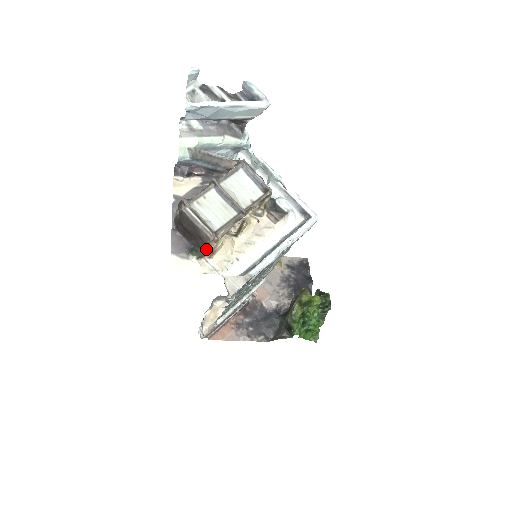
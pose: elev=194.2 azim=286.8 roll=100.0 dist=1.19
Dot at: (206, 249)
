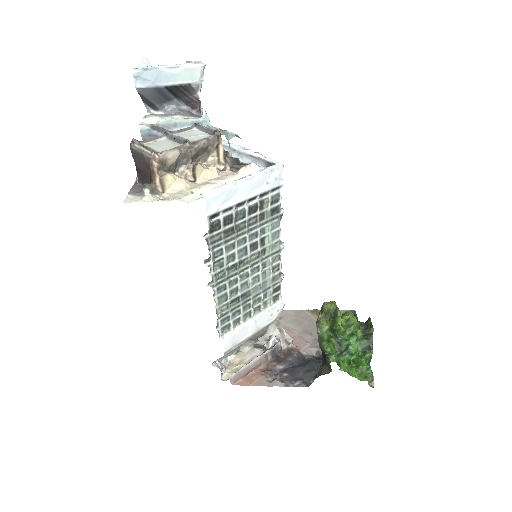
Dot at: (155, 178)
